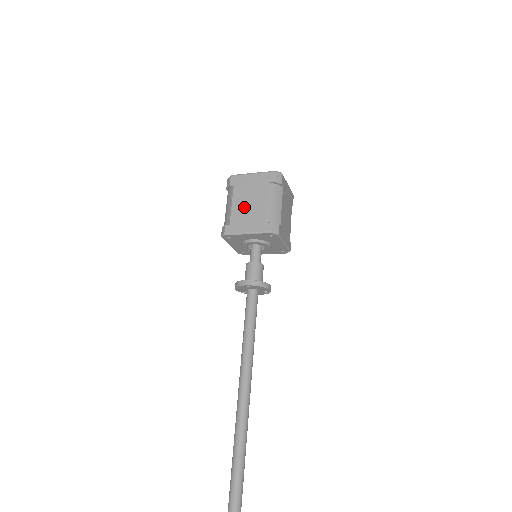
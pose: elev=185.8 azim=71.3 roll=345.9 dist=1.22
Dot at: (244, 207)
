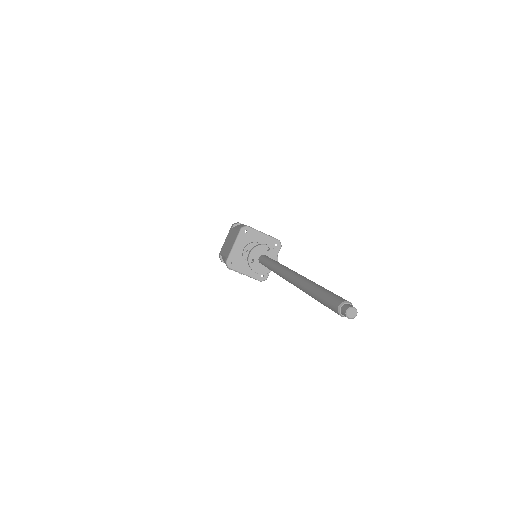
Dot at: occluded
